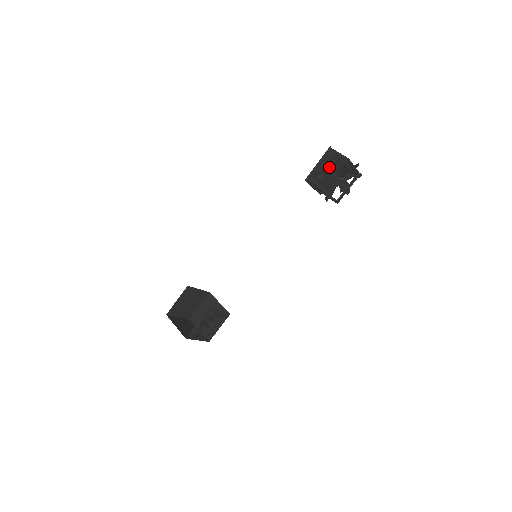
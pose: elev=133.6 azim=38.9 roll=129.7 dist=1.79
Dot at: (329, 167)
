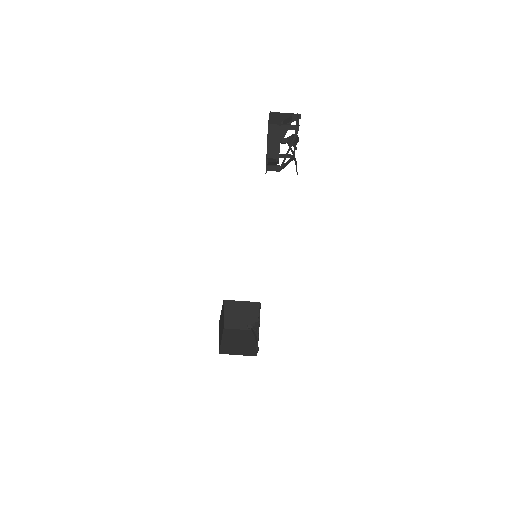
Dot at: occluded
